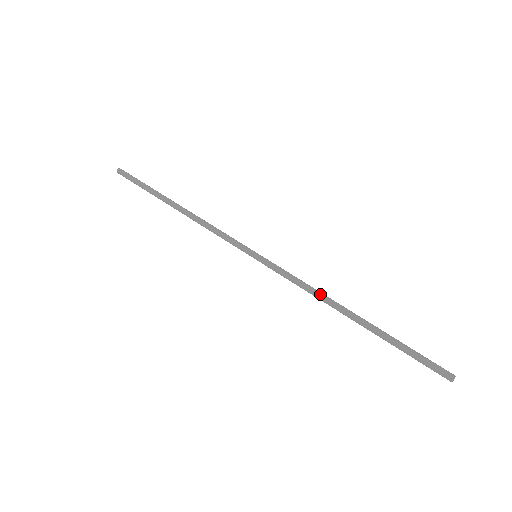
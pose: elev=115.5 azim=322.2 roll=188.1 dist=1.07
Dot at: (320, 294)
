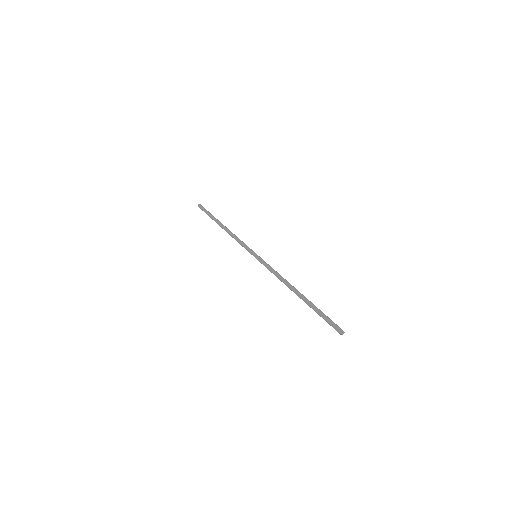
Dot at: (283, 279)
